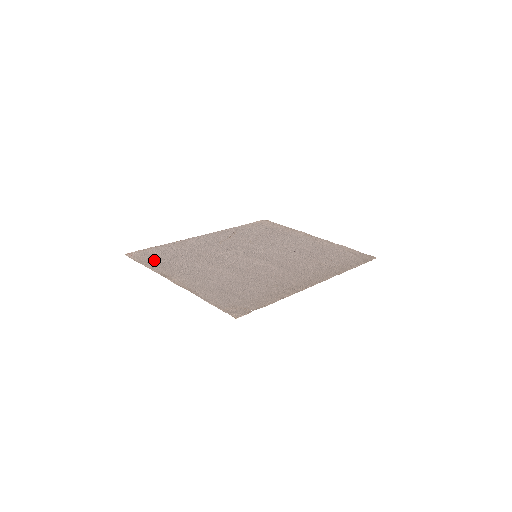
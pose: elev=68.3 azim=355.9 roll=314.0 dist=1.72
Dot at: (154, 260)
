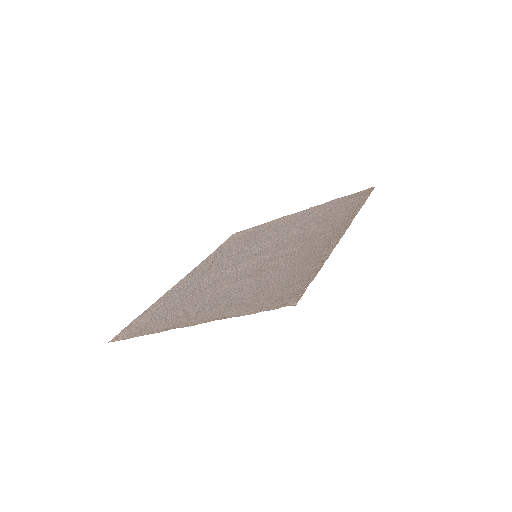
Dot at: (148, 325)
